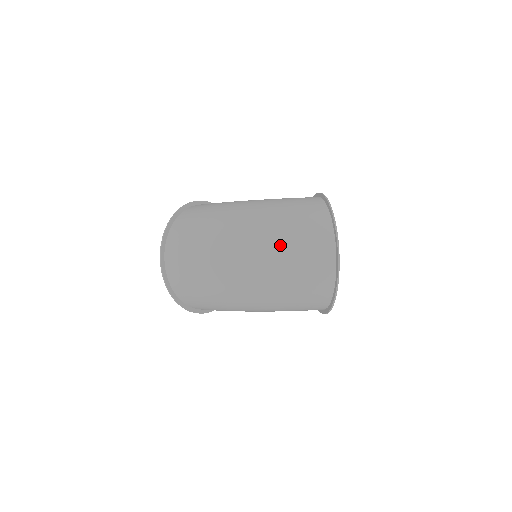
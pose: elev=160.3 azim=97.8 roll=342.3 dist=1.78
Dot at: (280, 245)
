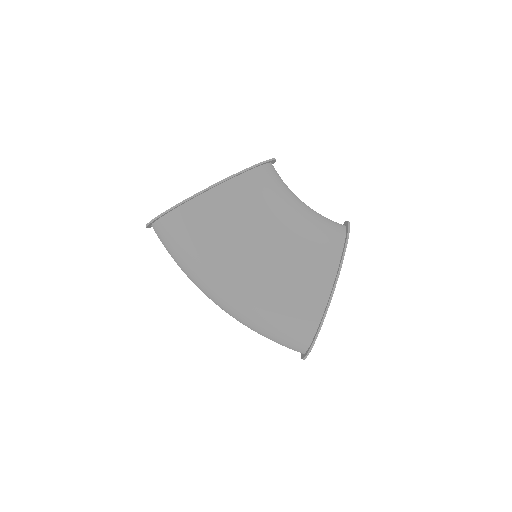
Dot at: occluded
